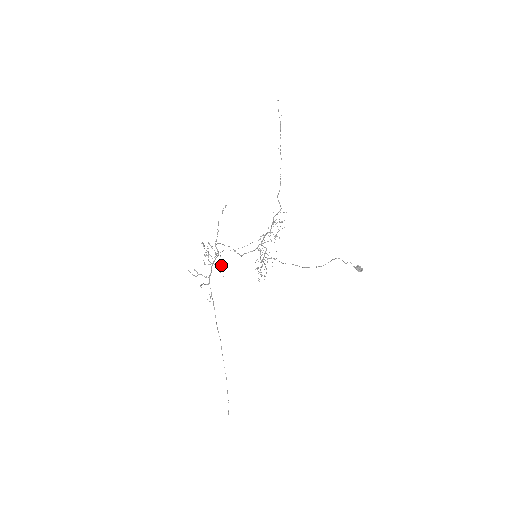
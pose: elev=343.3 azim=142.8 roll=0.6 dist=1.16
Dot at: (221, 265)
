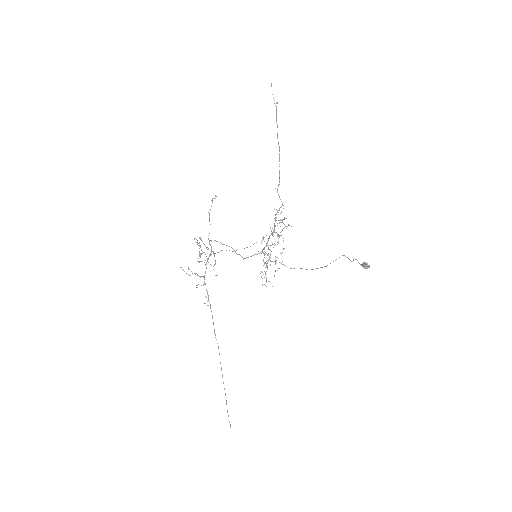
Dot at: occluded
